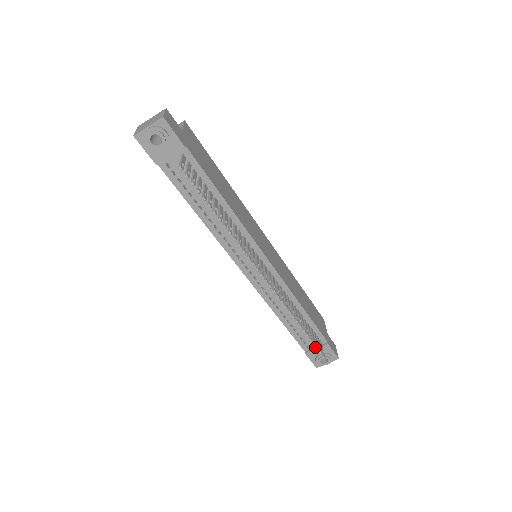
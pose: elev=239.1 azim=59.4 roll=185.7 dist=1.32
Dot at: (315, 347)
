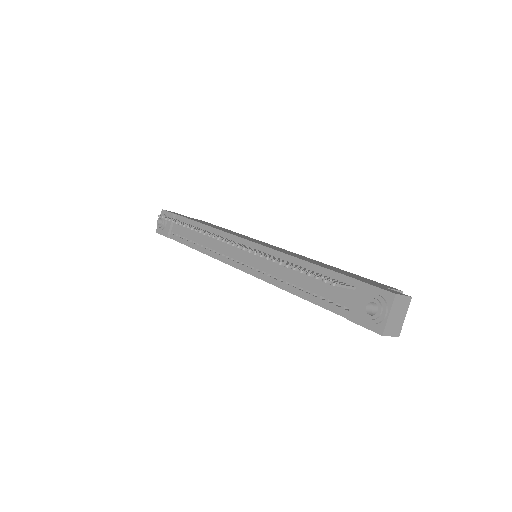
Dot at: (355, 302)
